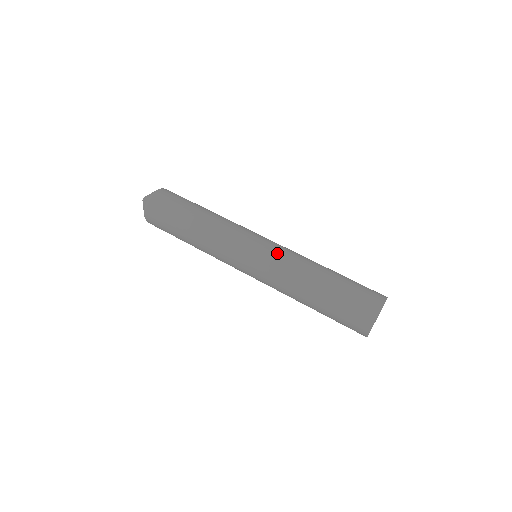
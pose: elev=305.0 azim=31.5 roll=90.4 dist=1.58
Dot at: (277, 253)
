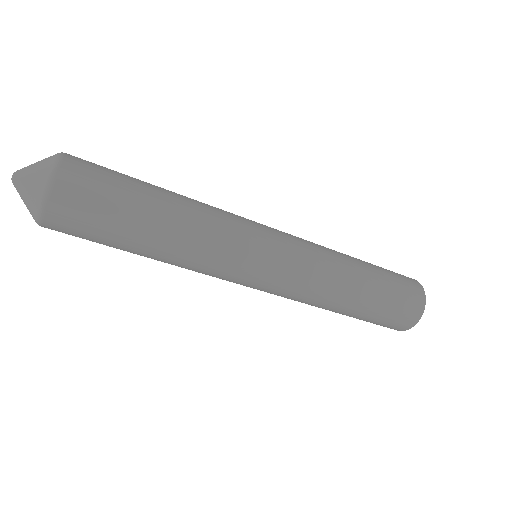
Dot at: (303, 253)
